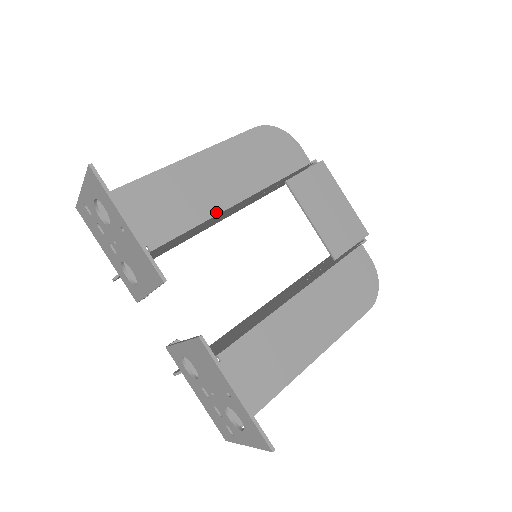
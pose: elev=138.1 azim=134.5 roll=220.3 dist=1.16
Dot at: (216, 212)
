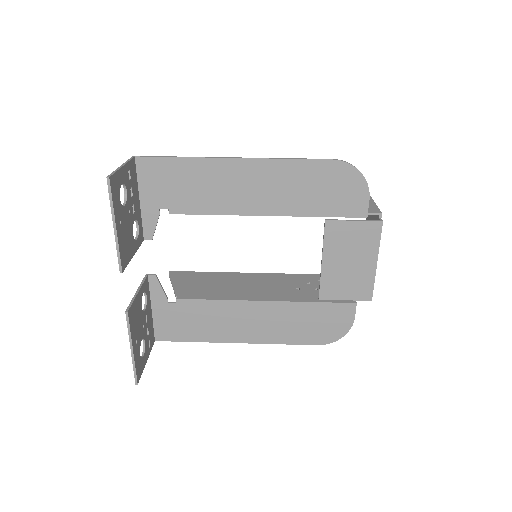
Dot at: (239, 213)
